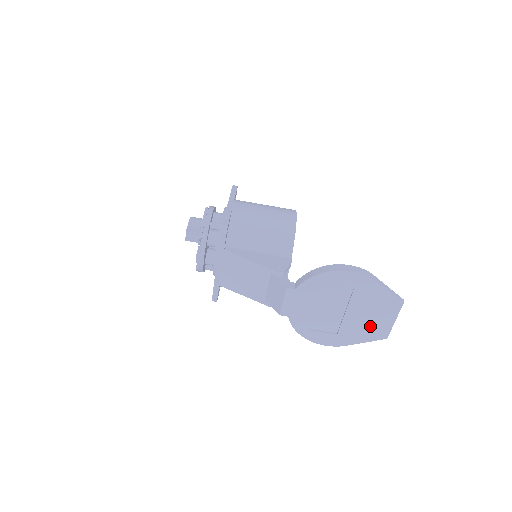
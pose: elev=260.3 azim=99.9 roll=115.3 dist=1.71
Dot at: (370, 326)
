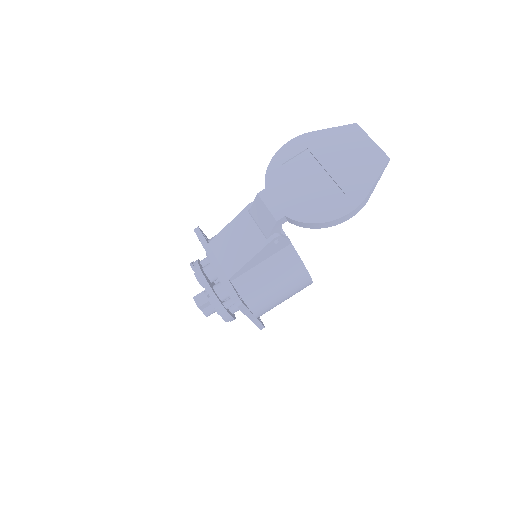
Dot at: (360, 162)
